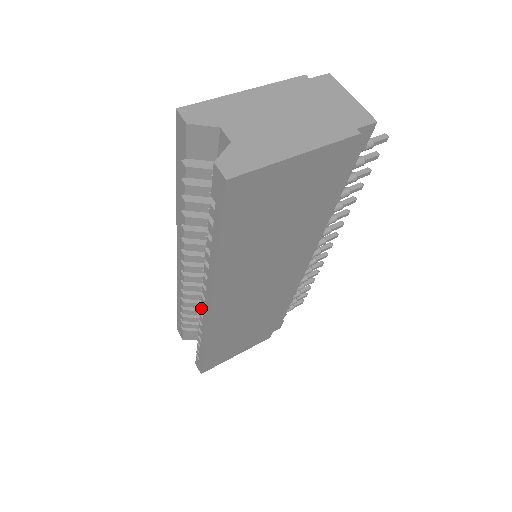
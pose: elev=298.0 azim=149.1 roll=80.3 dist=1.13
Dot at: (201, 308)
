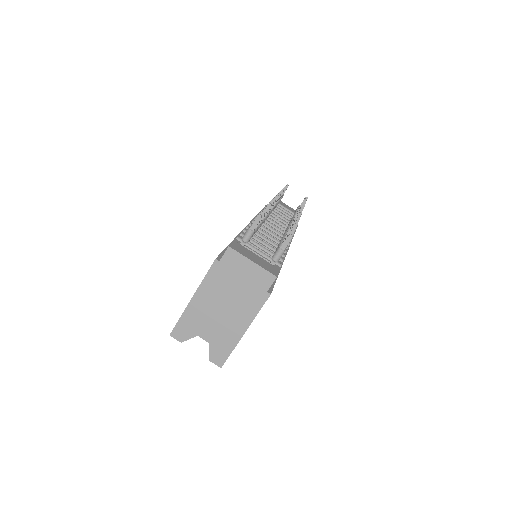
Dot at: occluded
